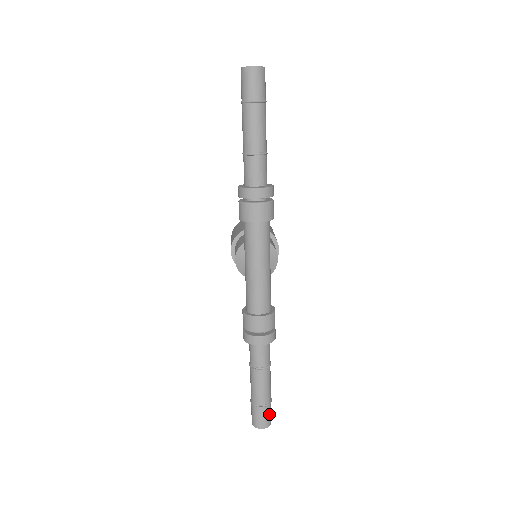
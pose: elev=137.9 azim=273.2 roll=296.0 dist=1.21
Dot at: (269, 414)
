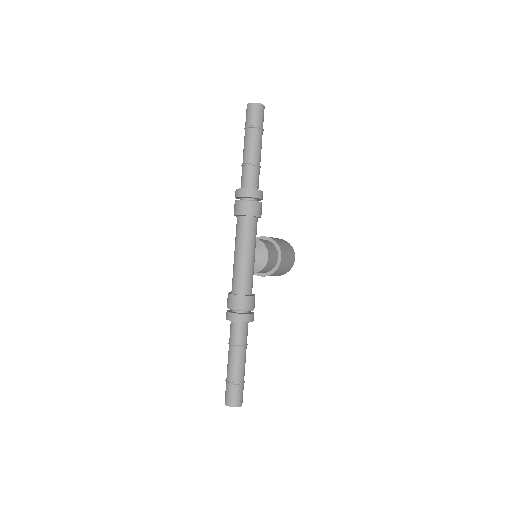
Dot at: (238, 394)
